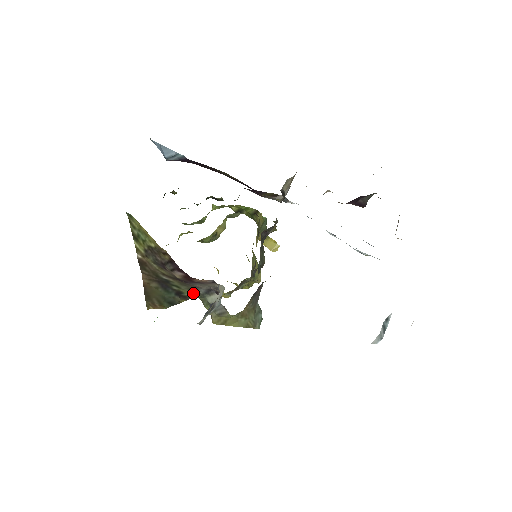
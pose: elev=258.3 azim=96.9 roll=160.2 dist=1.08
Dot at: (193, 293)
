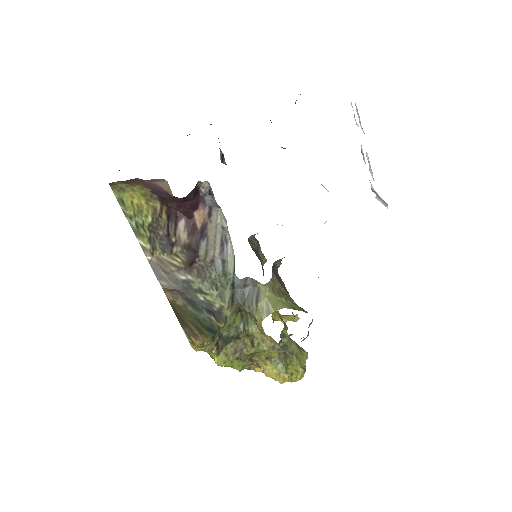
Dot at: (220, 295)
